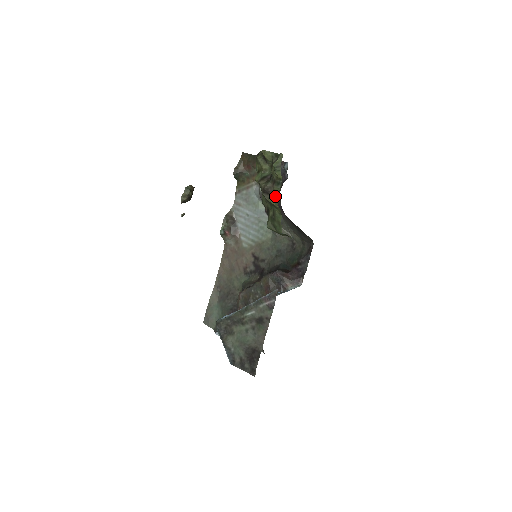
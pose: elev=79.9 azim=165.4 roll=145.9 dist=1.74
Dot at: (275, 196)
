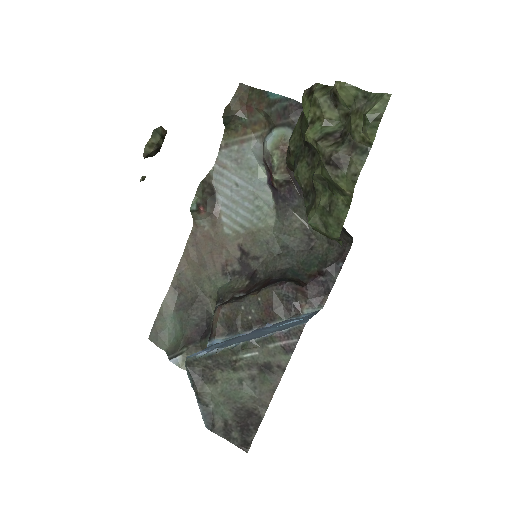
Dot at: (353, 174)
